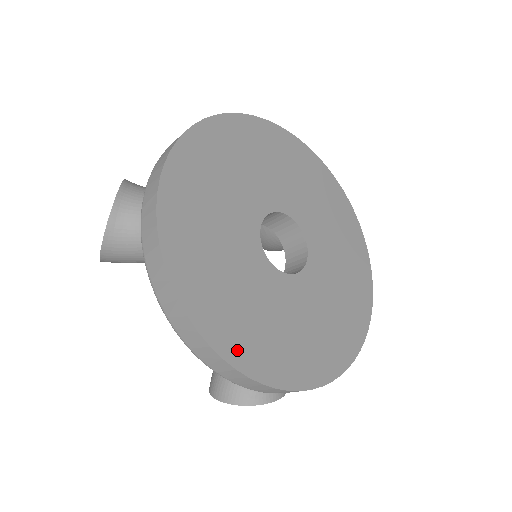
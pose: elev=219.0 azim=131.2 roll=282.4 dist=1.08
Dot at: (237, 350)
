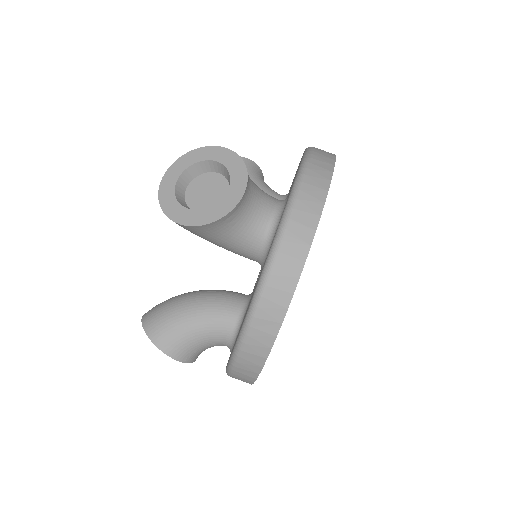
Dot at: occluded
